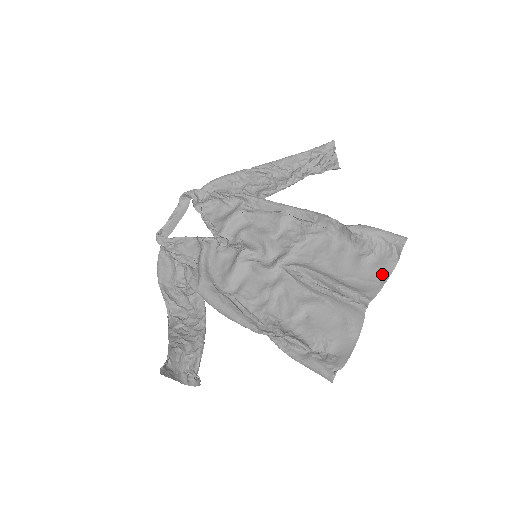
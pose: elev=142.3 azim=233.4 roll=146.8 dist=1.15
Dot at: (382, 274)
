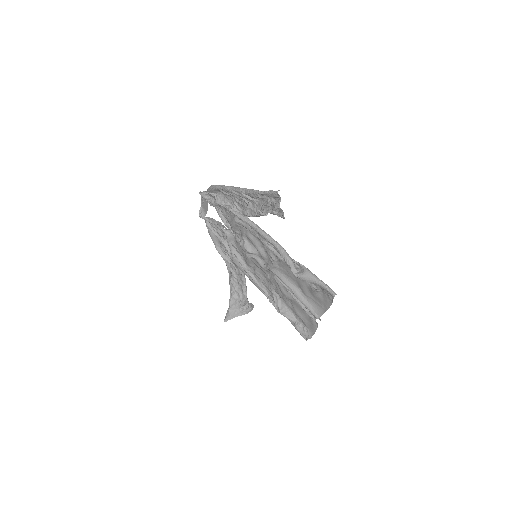
Dot at: (325, 304)
